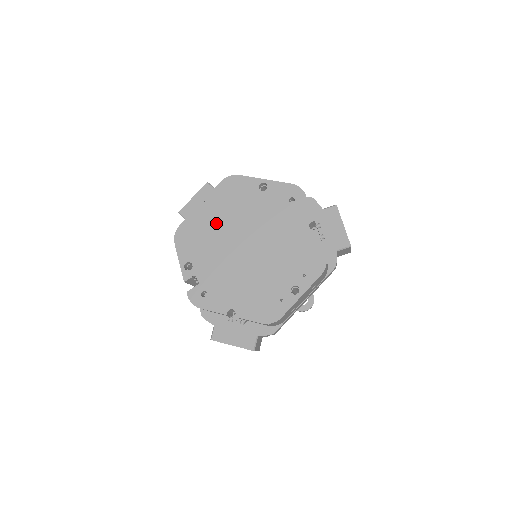
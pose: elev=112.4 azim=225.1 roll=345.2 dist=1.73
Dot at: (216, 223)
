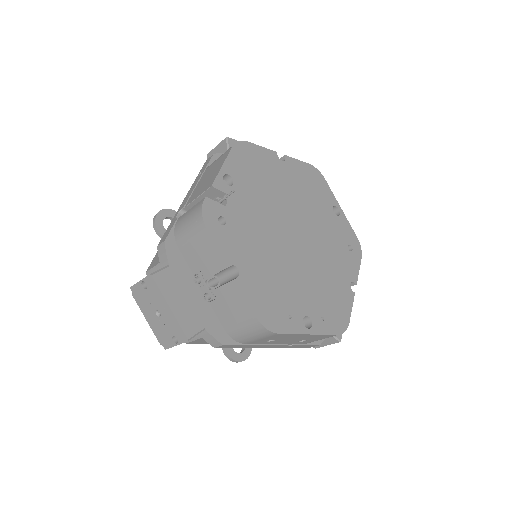
Dot at: (282, 183)
